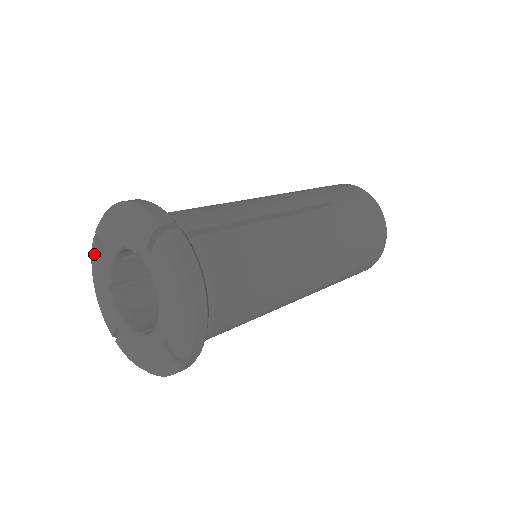
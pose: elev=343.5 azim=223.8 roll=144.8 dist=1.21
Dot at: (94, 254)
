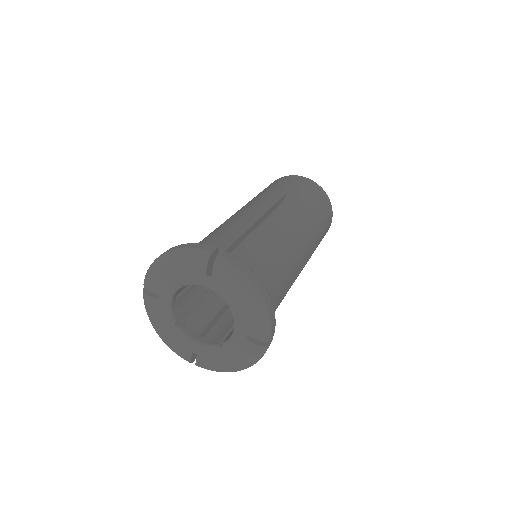
Dot at: (149, 307)
